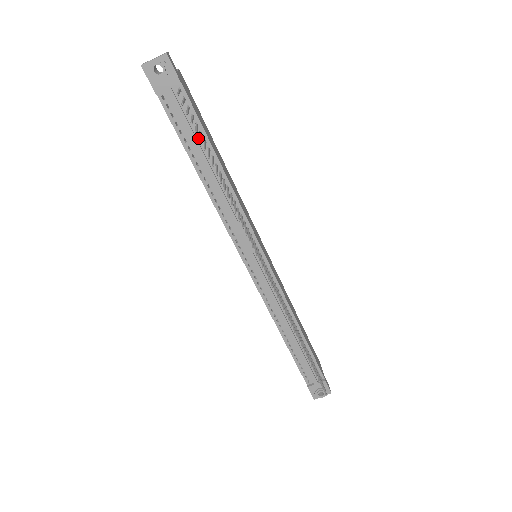
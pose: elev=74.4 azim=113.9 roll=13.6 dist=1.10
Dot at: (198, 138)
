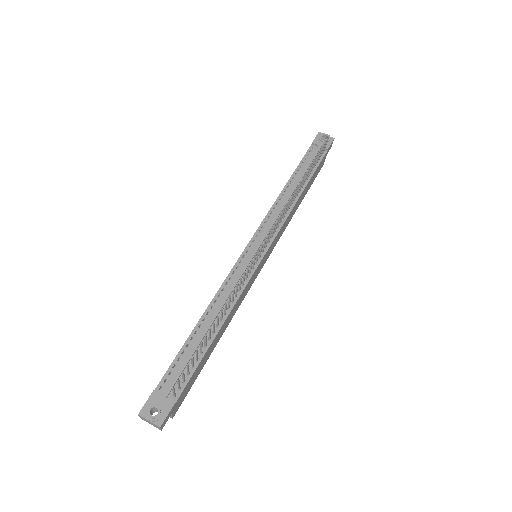
Dot at: occluded
